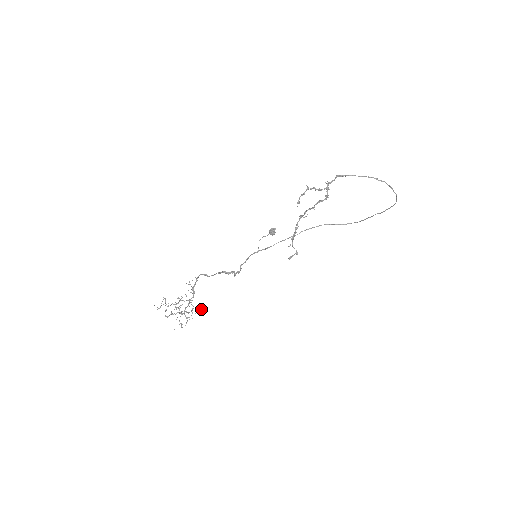
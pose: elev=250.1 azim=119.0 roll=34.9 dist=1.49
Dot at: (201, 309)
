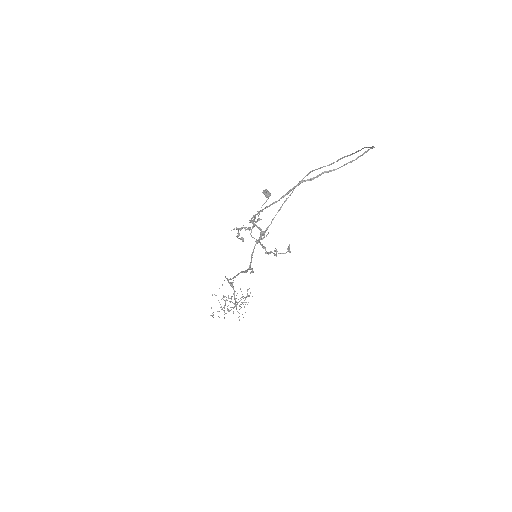
Dot at: (250, 292)
